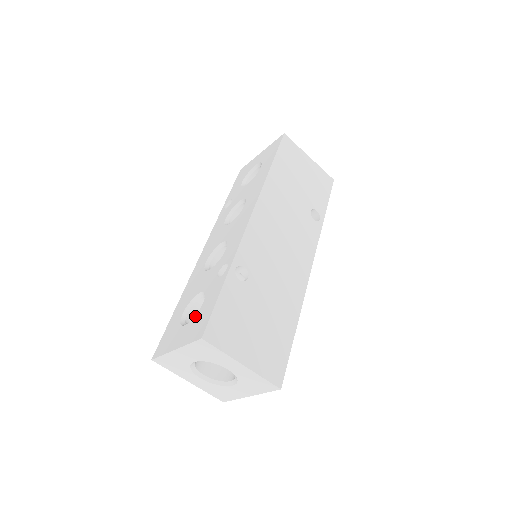
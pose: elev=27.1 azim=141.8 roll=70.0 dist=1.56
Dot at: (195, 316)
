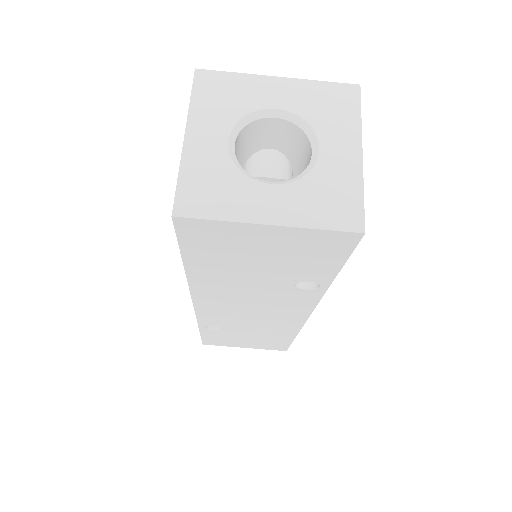
Dot at: occluded
